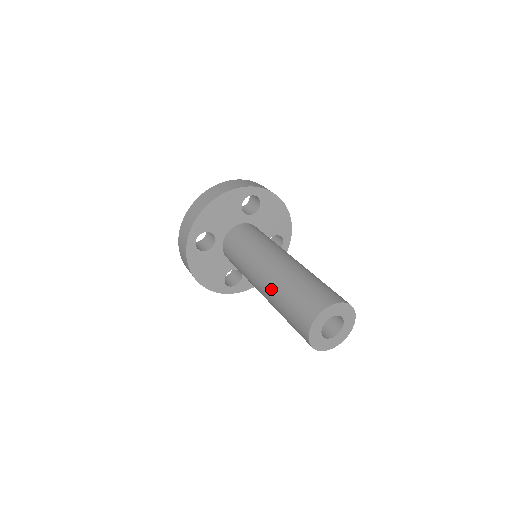
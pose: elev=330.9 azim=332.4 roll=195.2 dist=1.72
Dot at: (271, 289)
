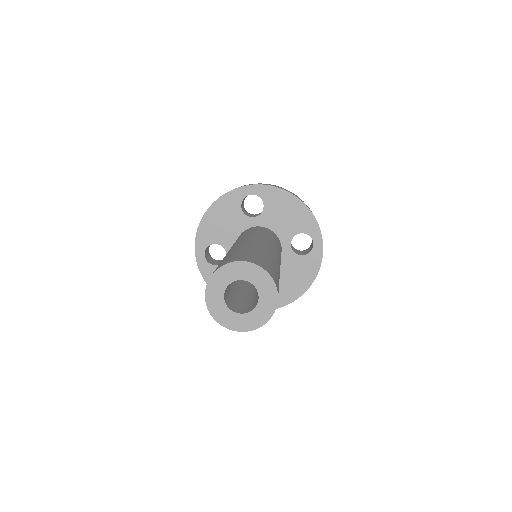
Dot at: occluded
